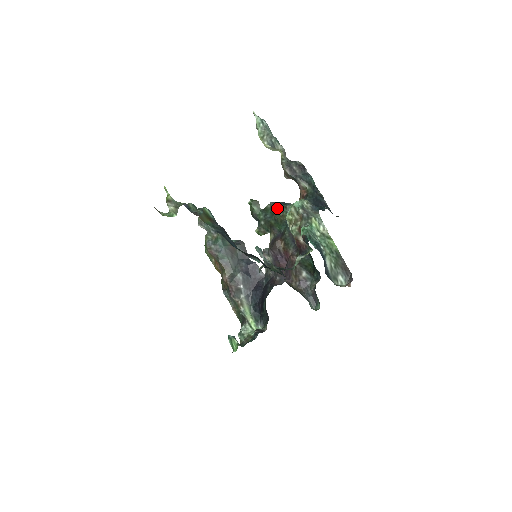
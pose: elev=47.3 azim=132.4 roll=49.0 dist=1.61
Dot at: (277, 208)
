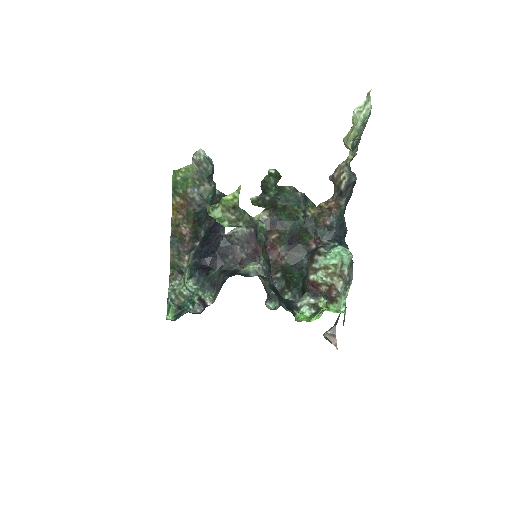
Dot at: (296, 199)
